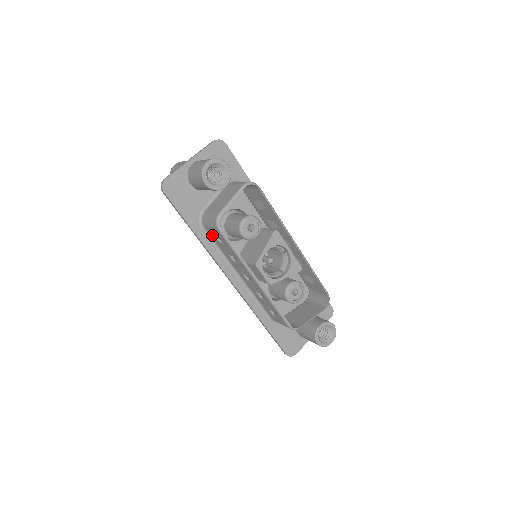
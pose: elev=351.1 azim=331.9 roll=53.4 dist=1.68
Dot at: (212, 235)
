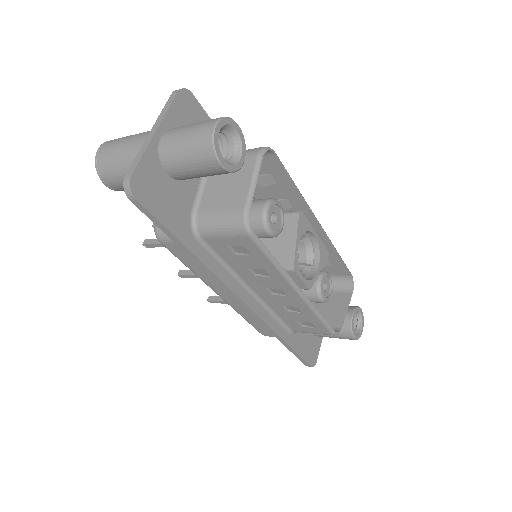
Dot at: (218, 247)
